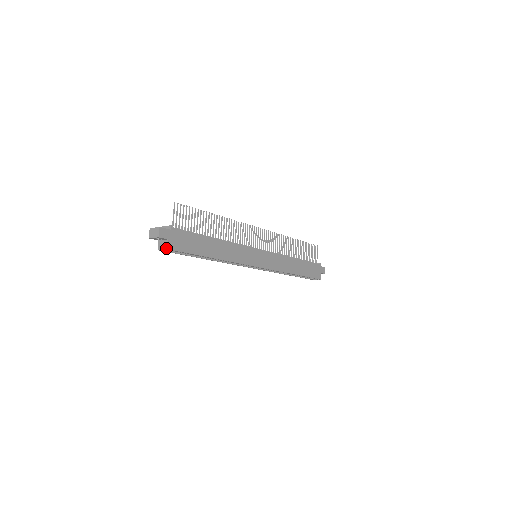
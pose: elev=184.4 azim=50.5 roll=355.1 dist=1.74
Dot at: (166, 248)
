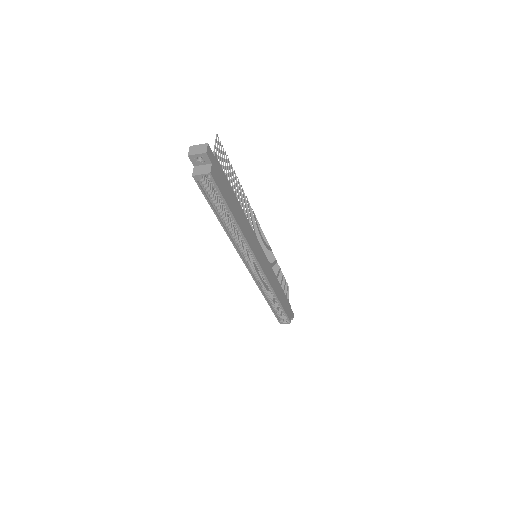
Dot at: (209, 172)
